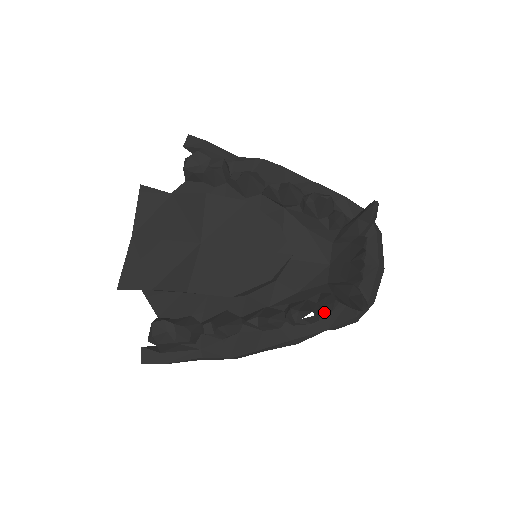
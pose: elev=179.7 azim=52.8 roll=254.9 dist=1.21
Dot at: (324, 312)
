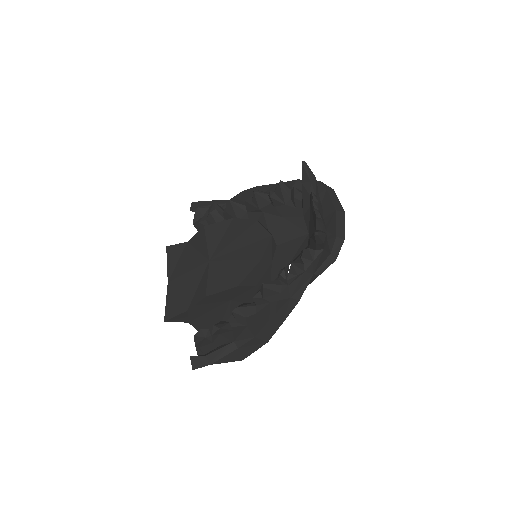
Dot at: (306, 263)
